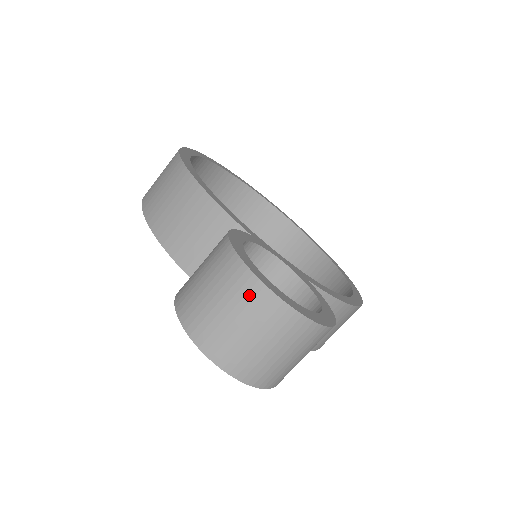
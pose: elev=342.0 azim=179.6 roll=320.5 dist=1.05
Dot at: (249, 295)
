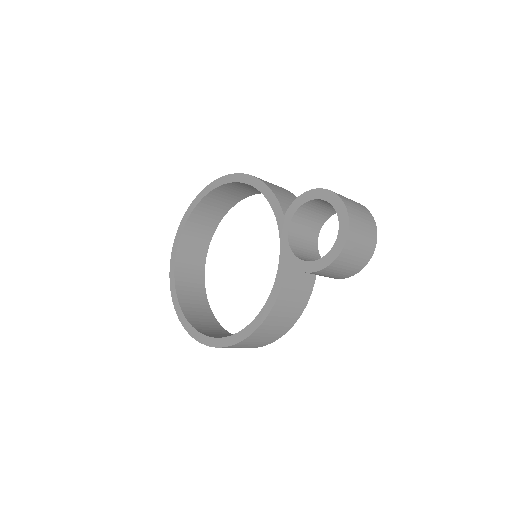
Dot at: (367, 212)
